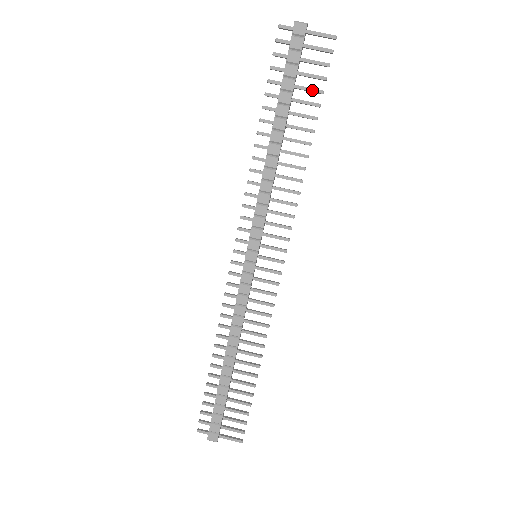
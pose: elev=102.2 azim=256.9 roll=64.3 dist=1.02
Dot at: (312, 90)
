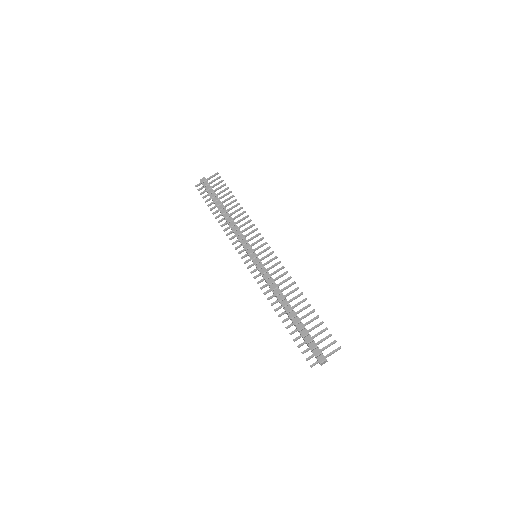
Dot at: (224, 190)
